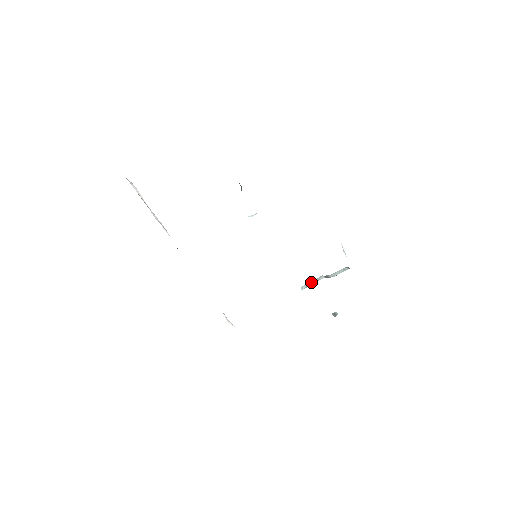
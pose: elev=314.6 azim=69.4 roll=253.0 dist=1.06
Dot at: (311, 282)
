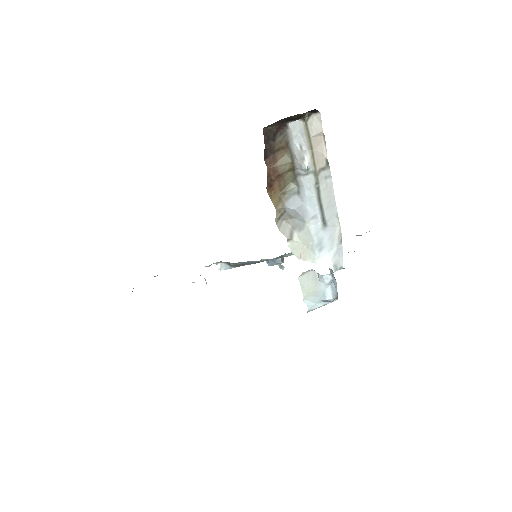
Dot at: occluded
